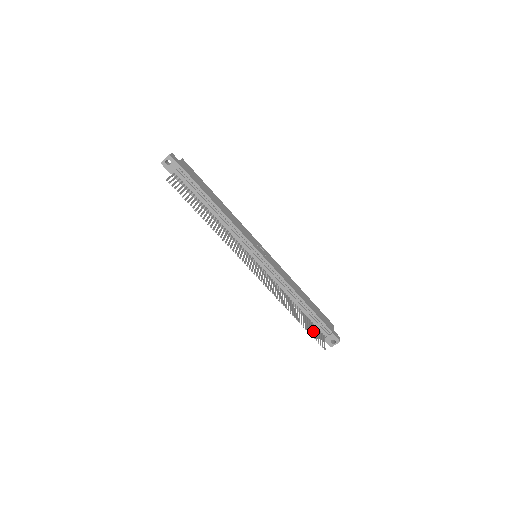
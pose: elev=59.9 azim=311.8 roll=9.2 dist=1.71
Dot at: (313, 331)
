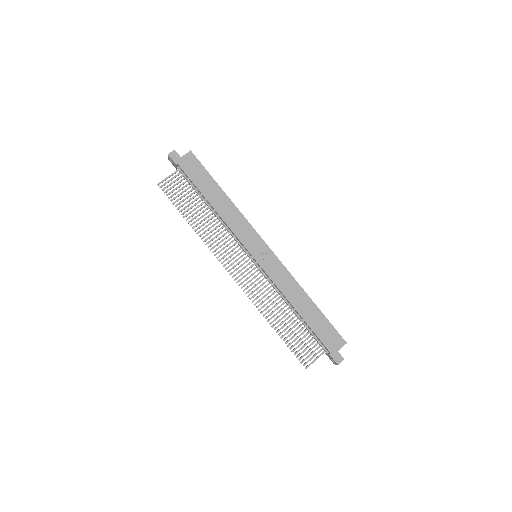
Dot at: (303, 345)
